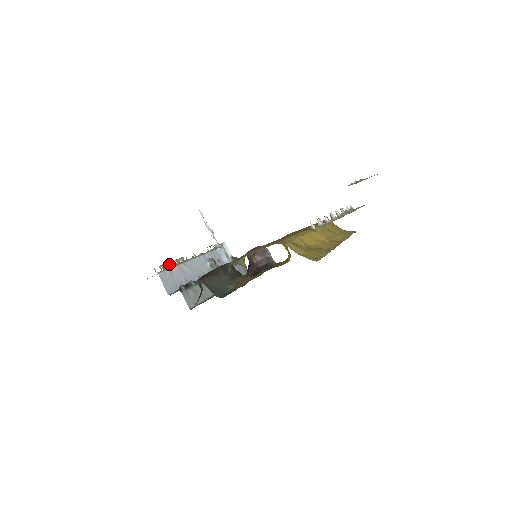
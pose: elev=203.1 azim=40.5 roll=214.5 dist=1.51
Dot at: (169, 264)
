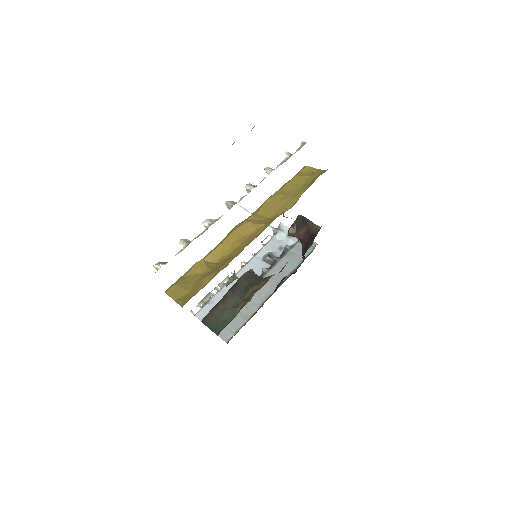
Dot at: (210, 295)
